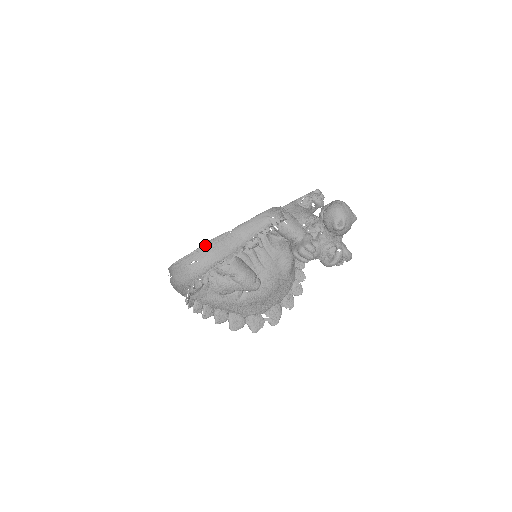
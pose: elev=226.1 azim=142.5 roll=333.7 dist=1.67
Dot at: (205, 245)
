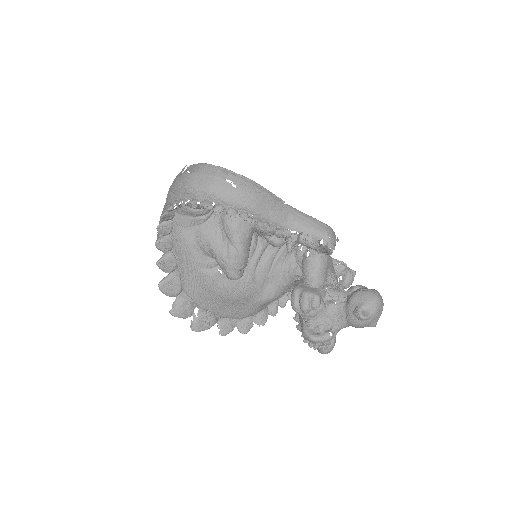
Dot at: (256, 183)
